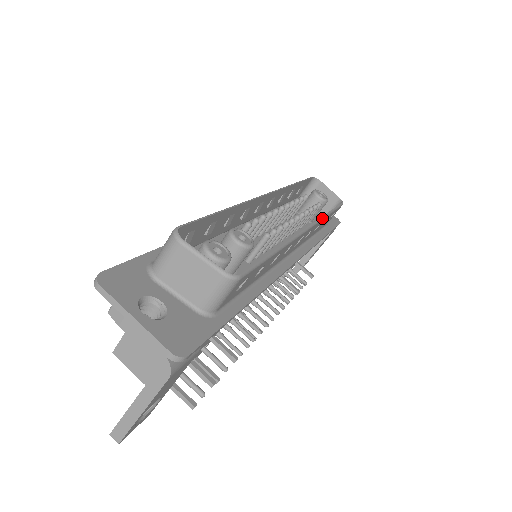
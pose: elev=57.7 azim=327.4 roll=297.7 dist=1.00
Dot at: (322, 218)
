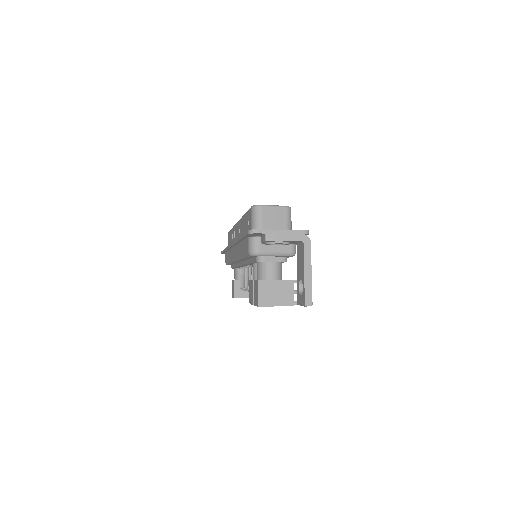
Dot at: occluded
